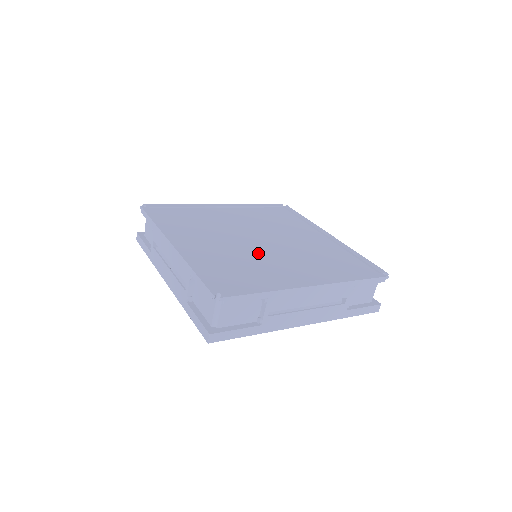
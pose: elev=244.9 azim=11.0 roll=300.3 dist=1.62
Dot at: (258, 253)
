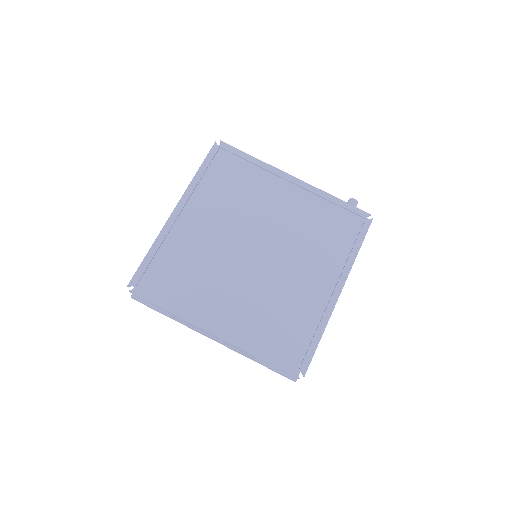
Dot at: (229, 266)
